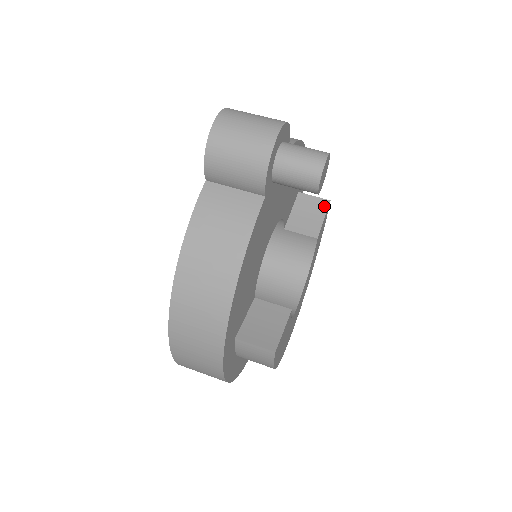
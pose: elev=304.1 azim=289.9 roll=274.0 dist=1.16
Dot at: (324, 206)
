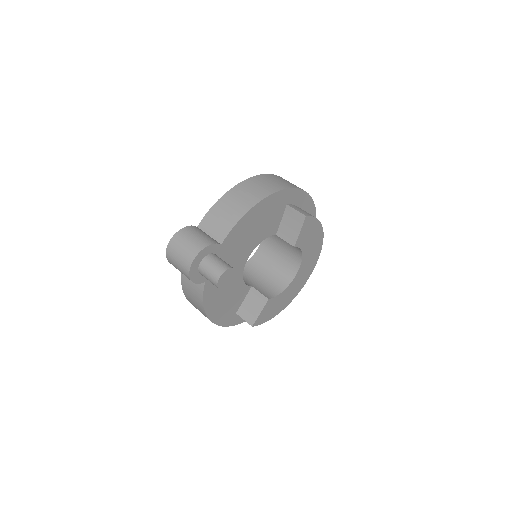
Dot at: (301, 220)
